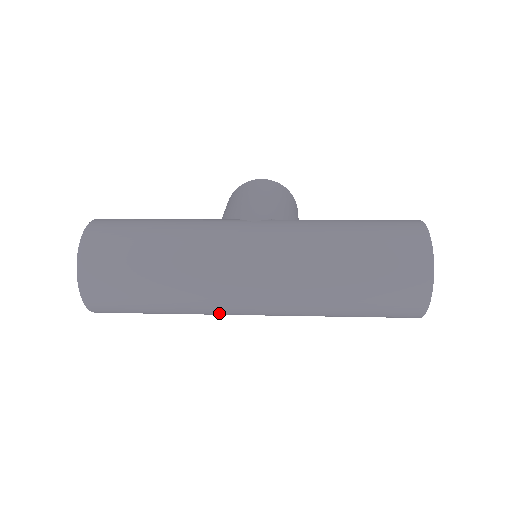
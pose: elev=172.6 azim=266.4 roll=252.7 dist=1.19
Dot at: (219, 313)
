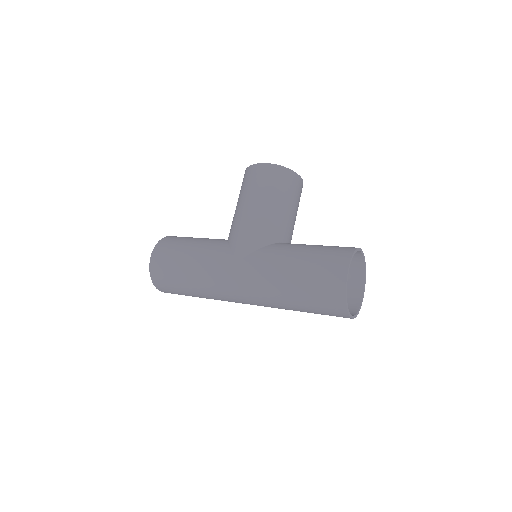
Dot at: occluded
